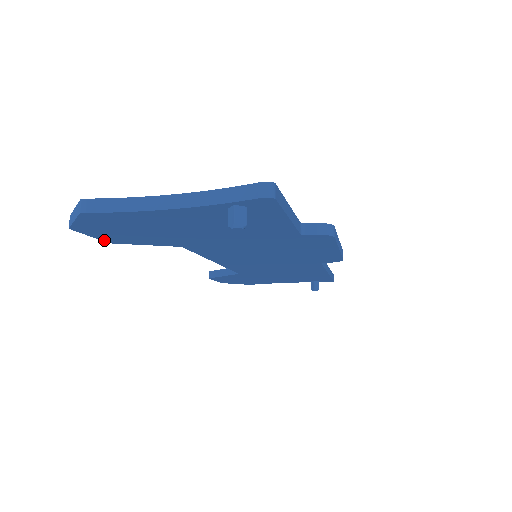
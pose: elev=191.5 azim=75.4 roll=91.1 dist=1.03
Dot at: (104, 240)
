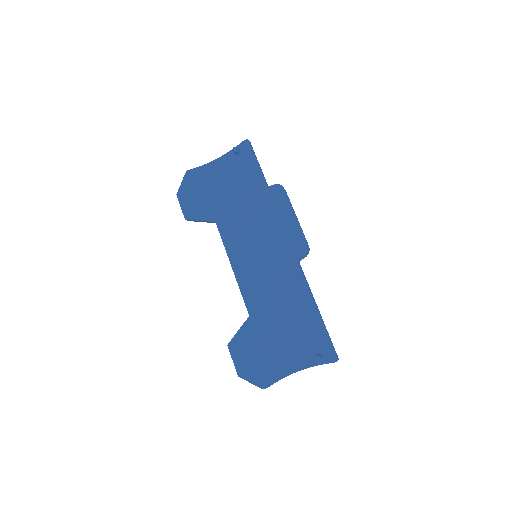
Dot at: (184, 214)
